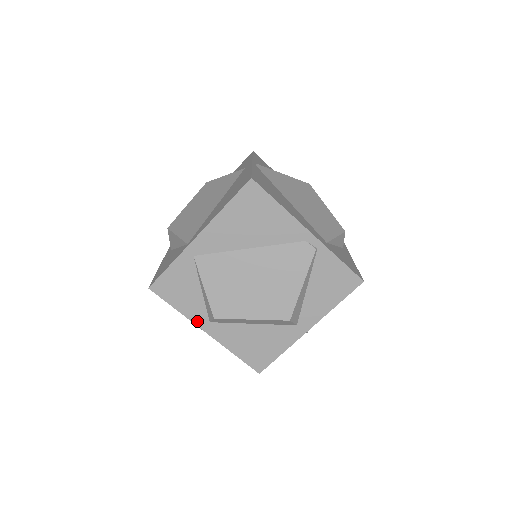
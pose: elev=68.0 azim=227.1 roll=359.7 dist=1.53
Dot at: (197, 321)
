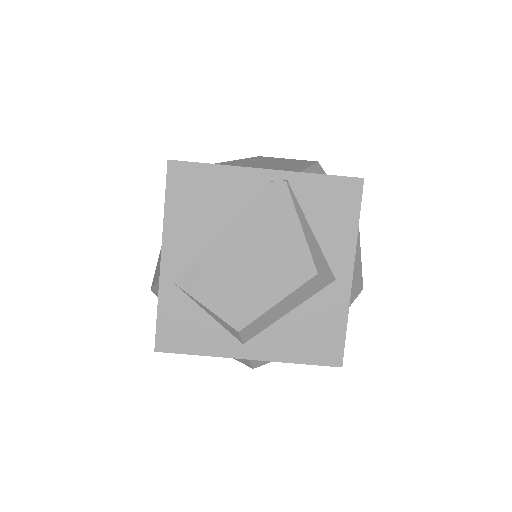
Dot at: (229, 353)
